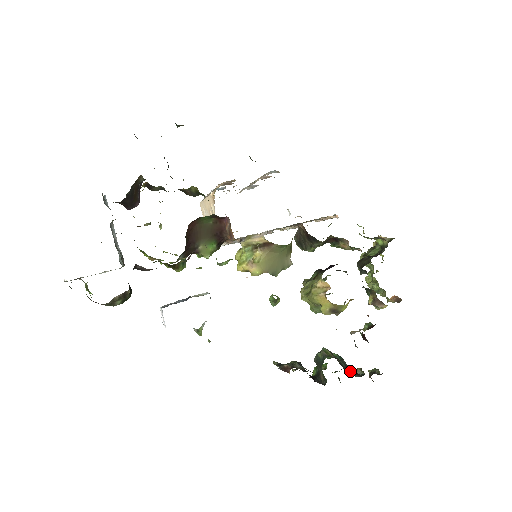
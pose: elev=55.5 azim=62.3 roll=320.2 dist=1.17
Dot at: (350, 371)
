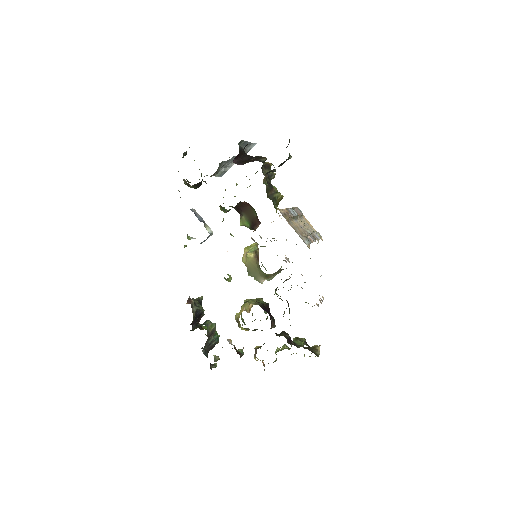
Dot at: (207, 347)
